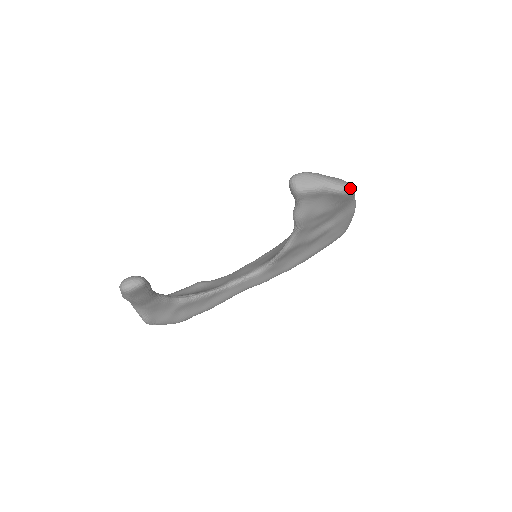
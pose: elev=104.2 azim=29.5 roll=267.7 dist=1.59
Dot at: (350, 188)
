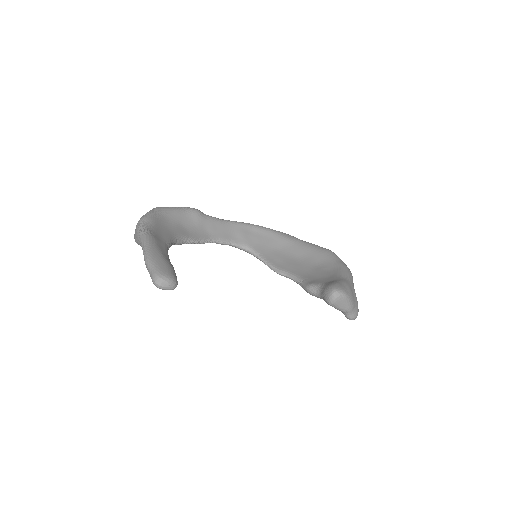
Dot at: occluded
